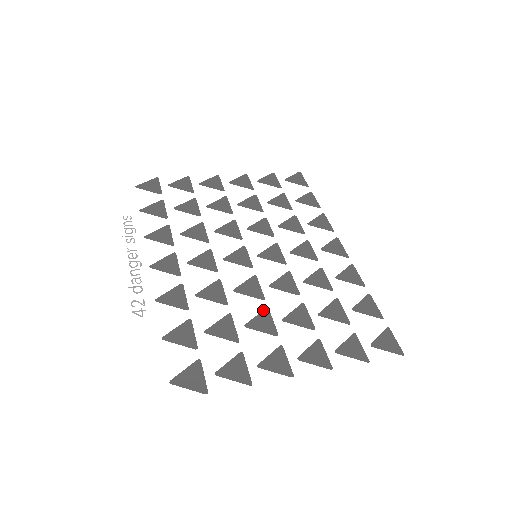
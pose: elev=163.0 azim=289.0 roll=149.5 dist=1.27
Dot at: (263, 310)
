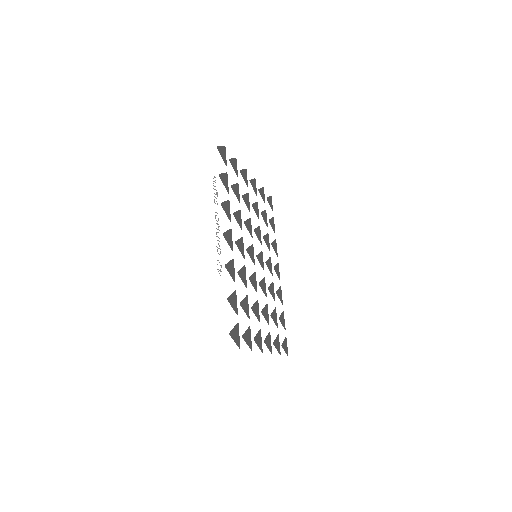
Dot at: (257, 300)
